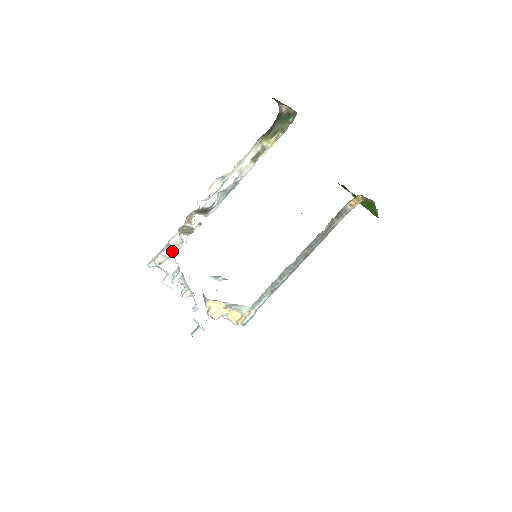
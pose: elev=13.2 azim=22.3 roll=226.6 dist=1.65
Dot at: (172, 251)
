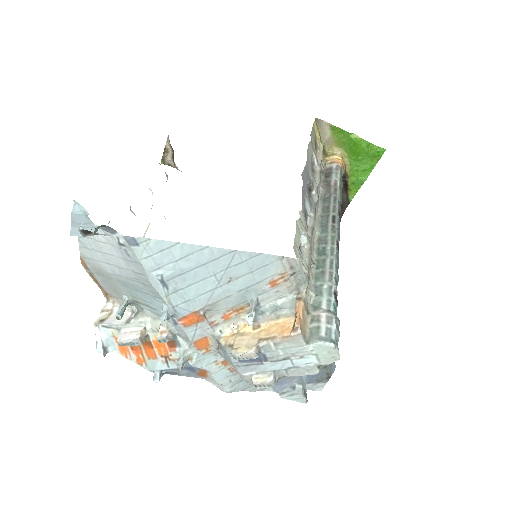
Dot at: occluded
